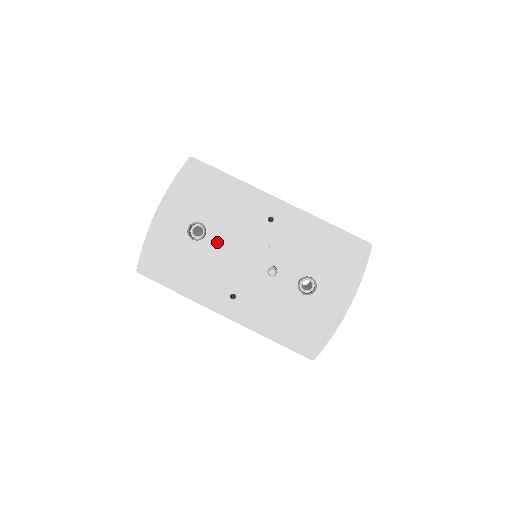
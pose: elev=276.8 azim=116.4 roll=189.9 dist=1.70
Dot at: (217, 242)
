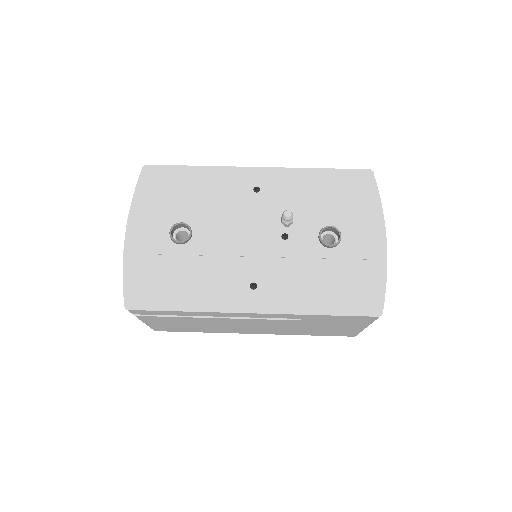
Dot at: (209, 235)
